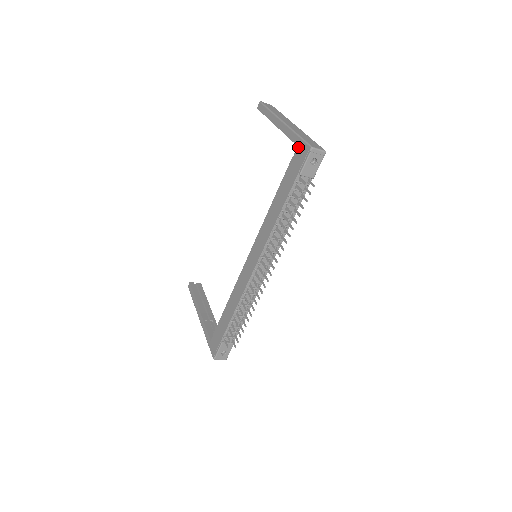
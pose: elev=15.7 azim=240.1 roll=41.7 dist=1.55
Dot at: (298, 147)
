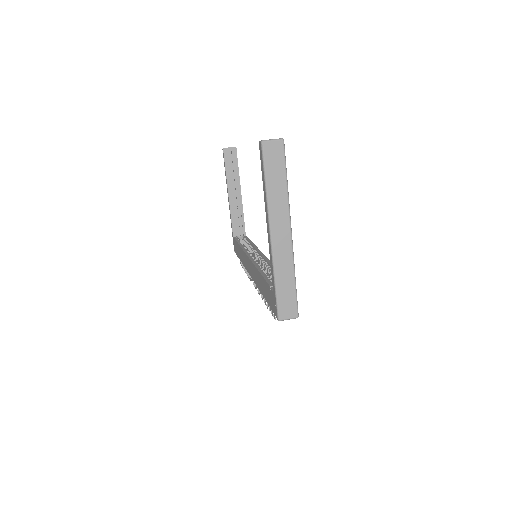
Dot at: (273, 294)
